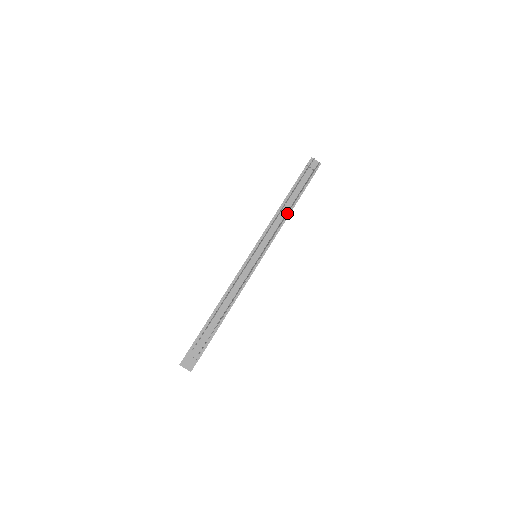
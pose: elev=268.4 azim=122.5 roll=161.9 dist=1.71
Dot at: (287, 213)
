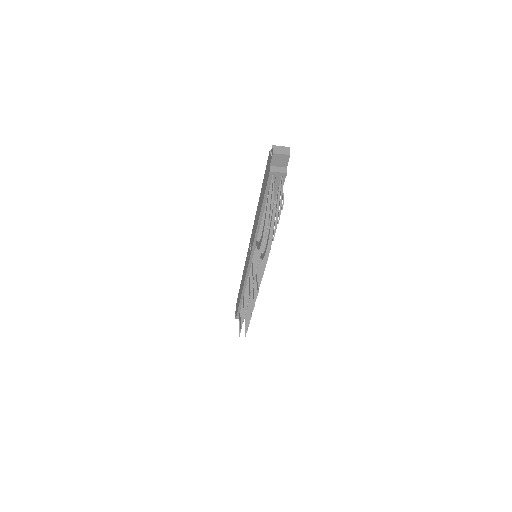
Dot at: (268, 253)
